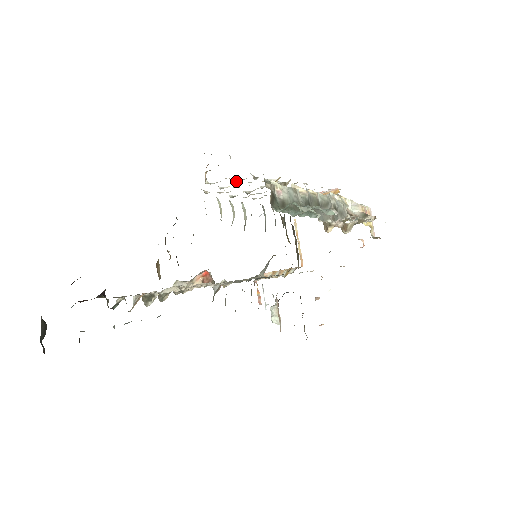
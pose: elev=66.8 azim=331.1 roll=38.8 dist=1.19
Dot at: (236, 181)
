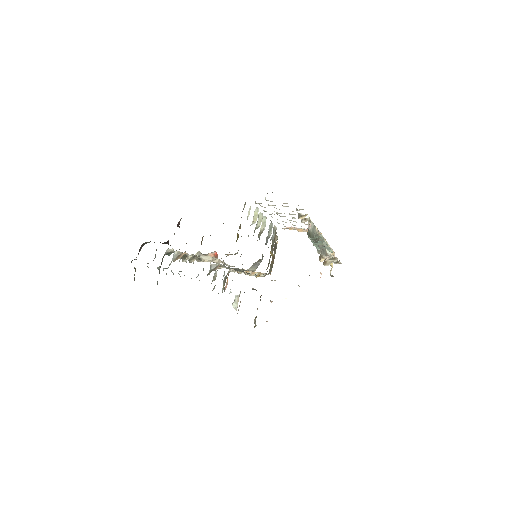
Dot at: (283, 206)
